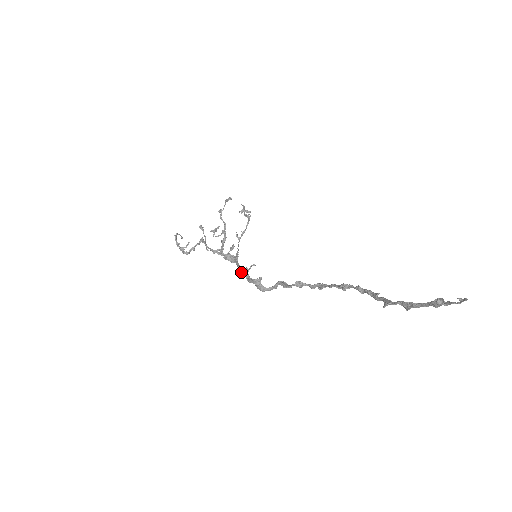
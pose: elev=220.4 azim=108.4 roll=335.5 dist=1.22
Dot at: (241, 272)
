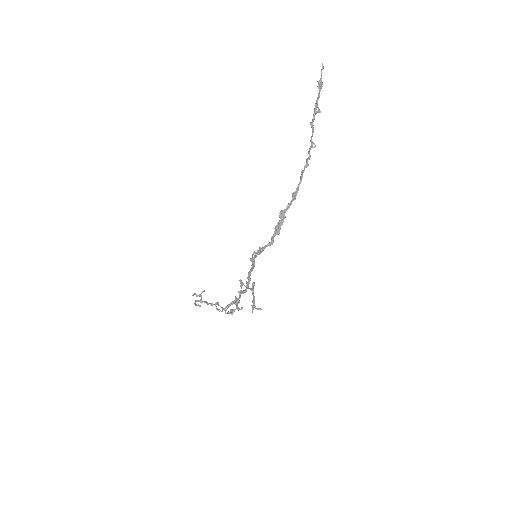
Dot at: (249, 272)
